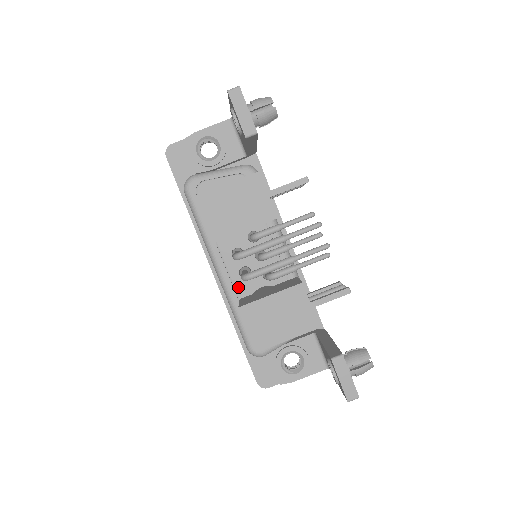
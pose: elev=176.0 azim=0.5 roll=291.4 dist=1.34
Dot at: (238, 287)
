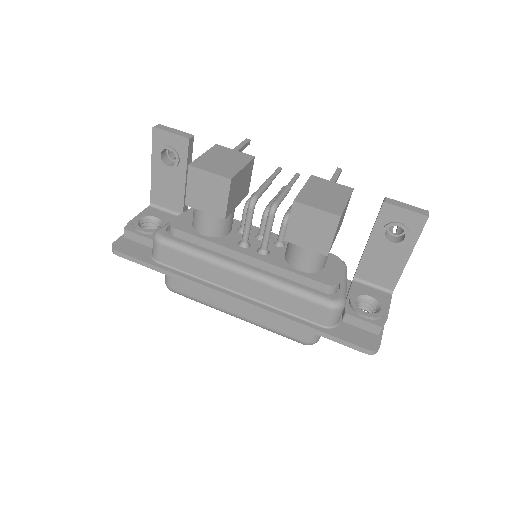
Dot at: (270, 262)
